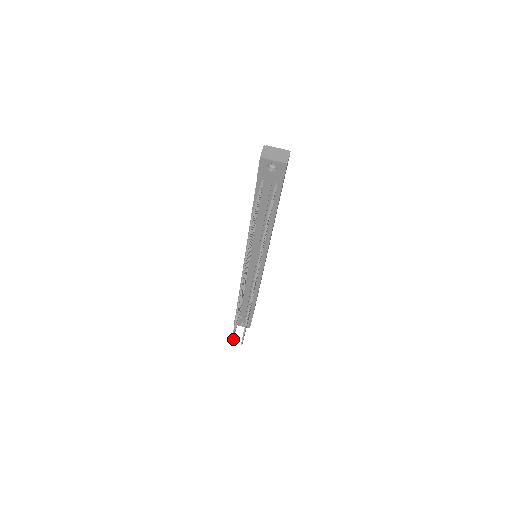
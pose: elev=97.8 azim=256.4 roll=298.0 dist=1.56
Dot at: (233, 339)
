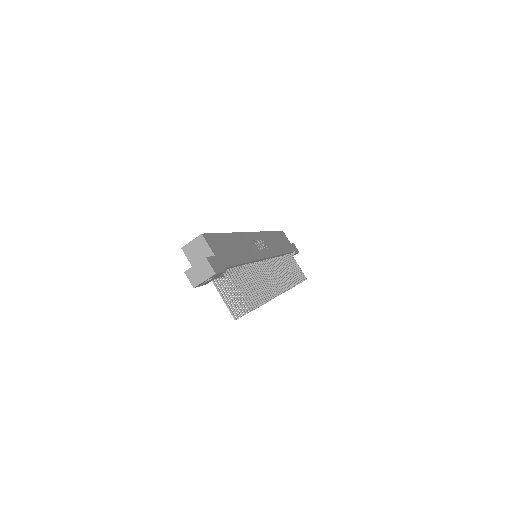
Dot at: occluded
